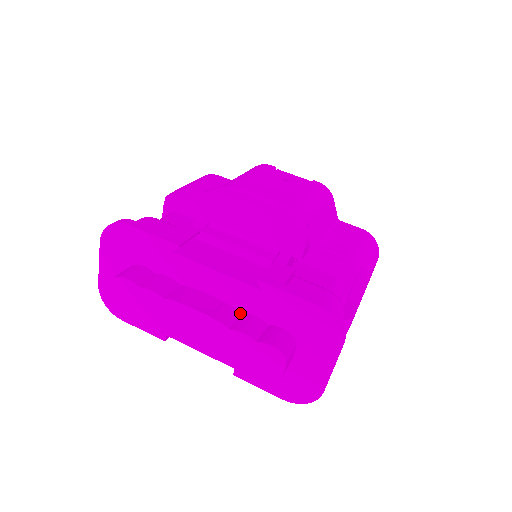
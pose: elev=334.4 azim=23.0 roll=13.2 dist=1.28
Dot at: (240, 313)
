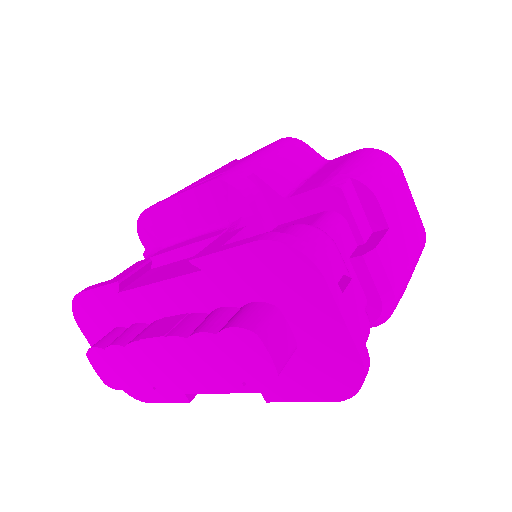
Dot at: (207, 315)
